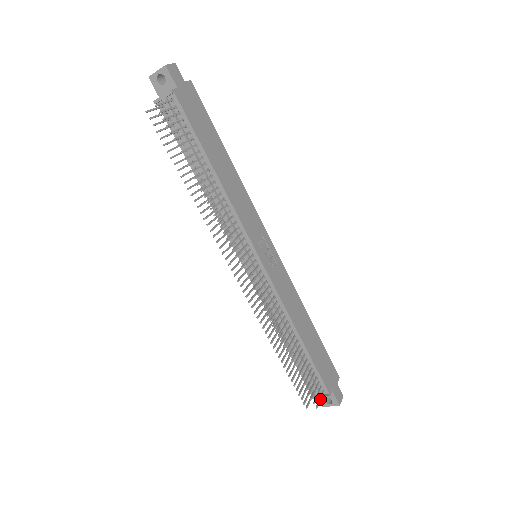
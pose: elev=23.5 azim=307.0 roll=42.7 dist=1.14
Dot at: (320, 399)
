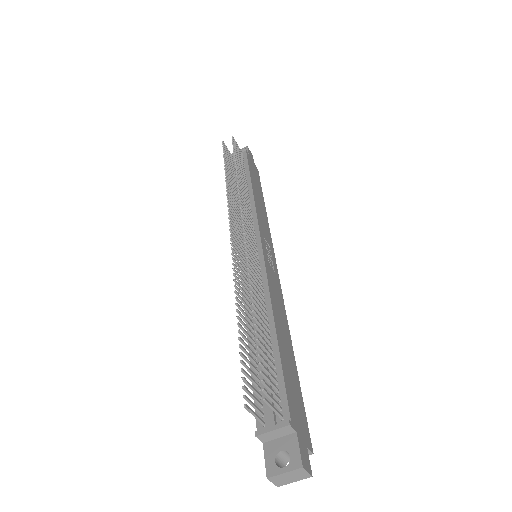
Dot at: (274, 407)
